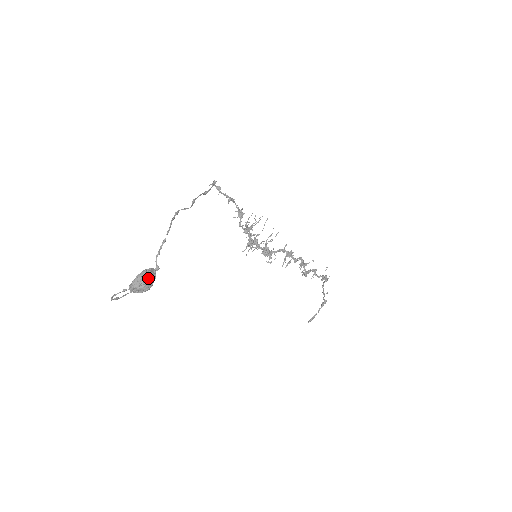
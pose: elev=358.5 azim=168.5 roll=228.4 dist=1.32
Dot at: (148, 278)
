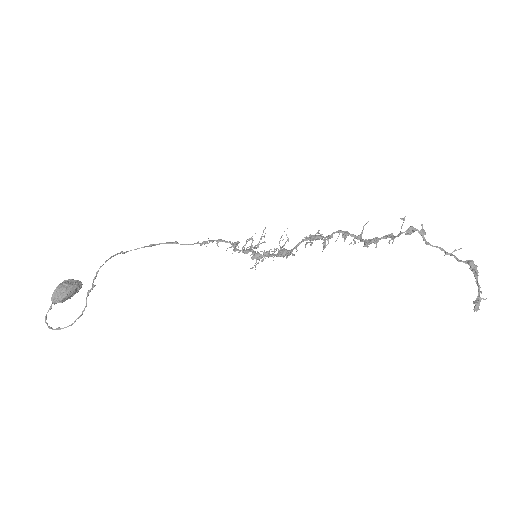
Dot at: (63, 283)
